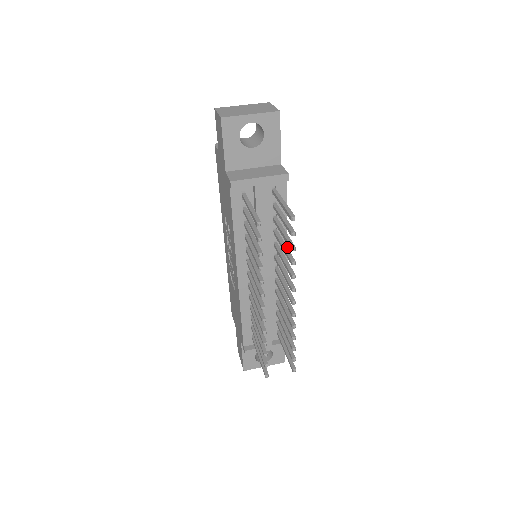
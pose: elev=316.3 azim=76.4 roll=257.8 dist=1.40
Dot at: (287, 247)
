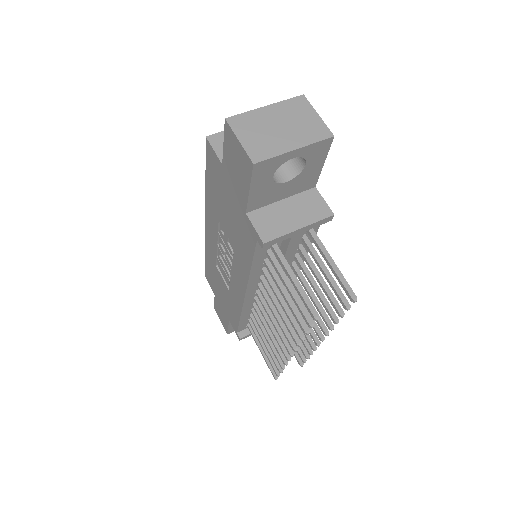
Dot at: occluded
